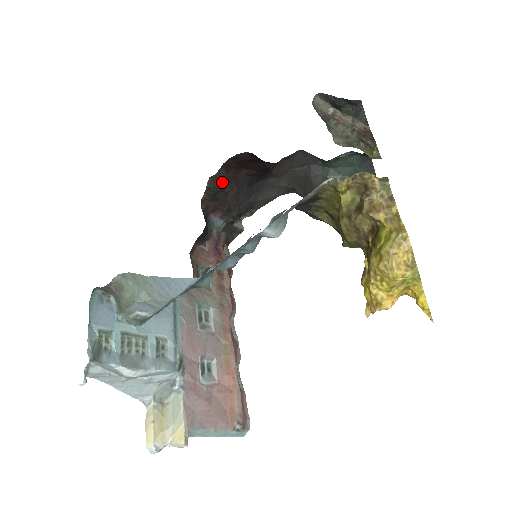
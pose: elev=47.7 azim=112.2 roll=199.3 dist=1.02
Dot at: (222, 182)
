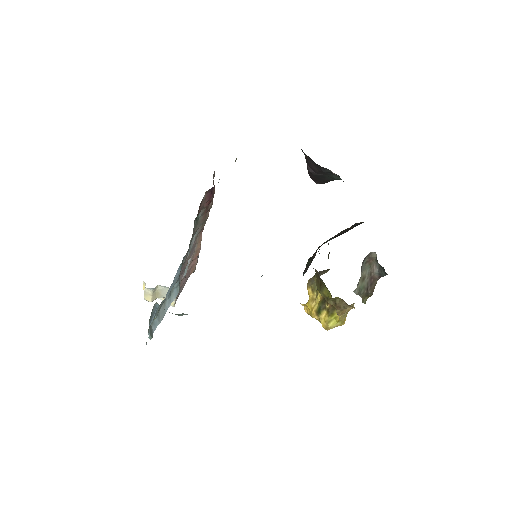
Dot at: occluded
